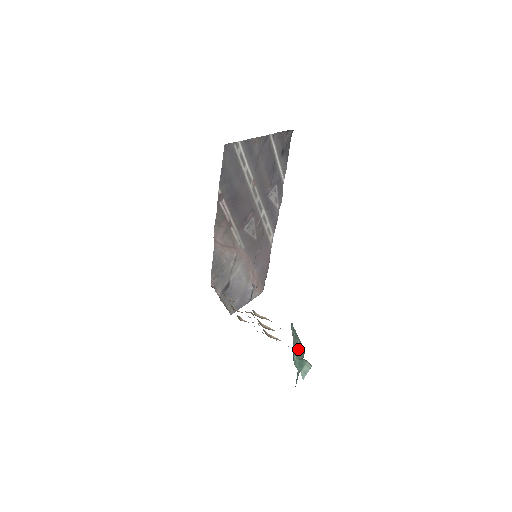
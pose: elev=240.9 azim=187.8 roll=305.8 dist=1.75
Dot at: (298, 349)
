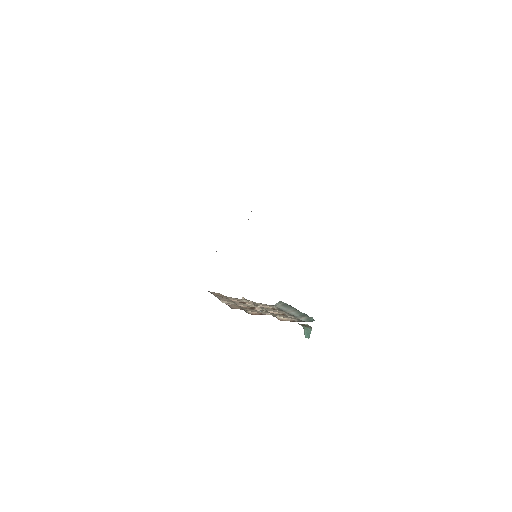
Dot at: occluded
